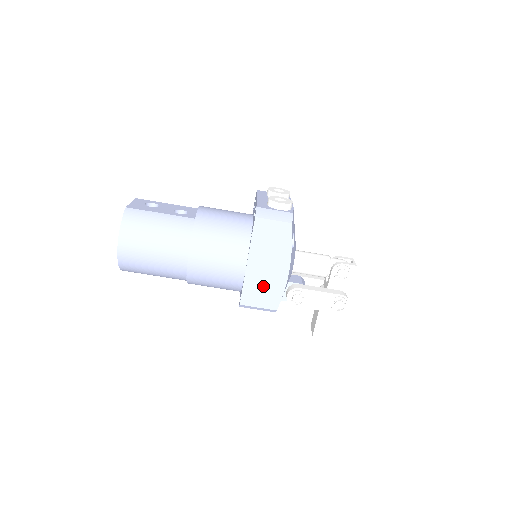
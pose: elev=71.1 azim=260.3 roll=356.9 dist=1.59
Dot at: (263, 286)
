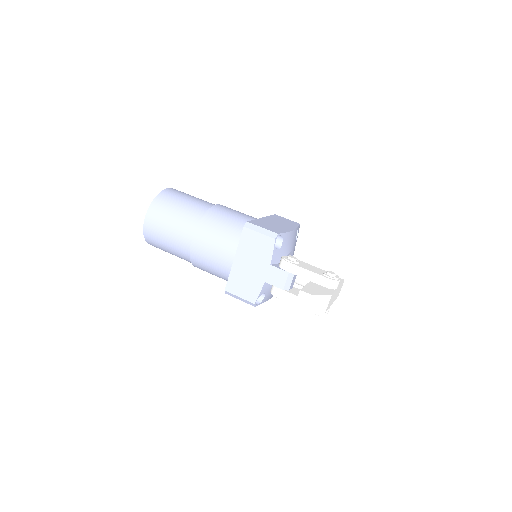
Dot at: (270, 225)
